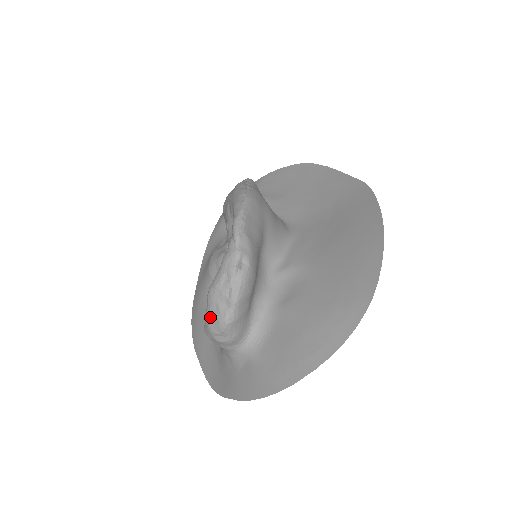
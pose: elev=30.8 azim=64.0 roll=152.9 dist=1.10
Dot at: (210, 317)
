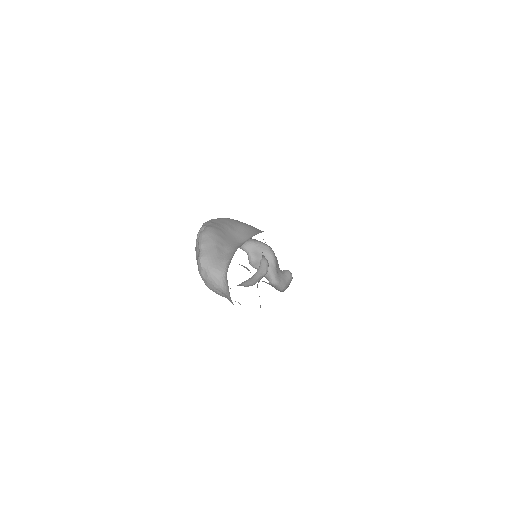
Dot at: (198, 268)
